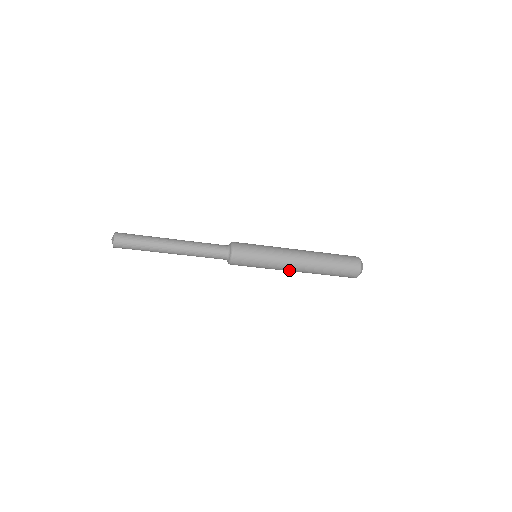
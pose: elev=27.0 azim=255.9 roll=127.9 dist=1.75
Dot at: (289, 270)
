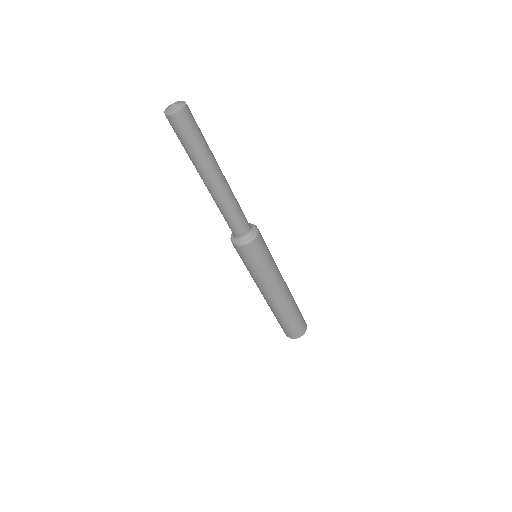
Dot at: (267, 293)
